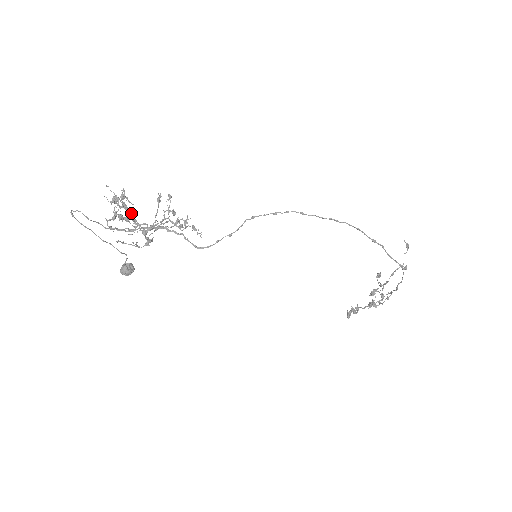
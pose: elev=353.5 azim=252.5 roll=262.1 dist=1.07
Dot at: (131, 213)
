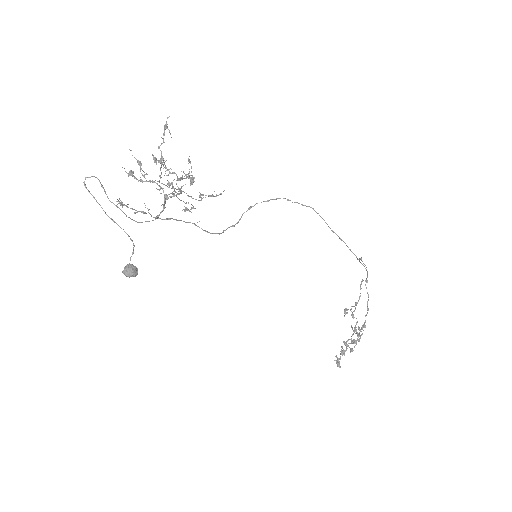
Dot at: (151, 181)
